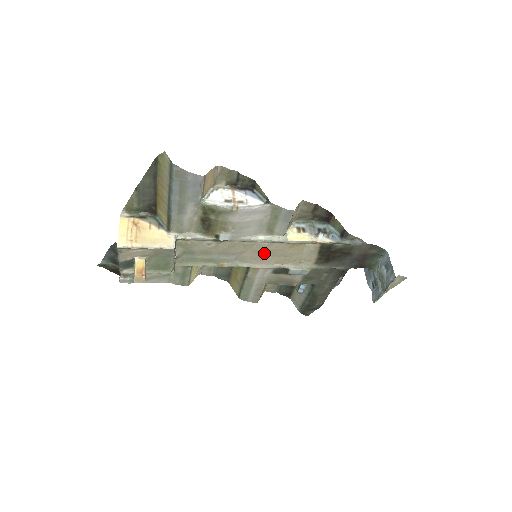
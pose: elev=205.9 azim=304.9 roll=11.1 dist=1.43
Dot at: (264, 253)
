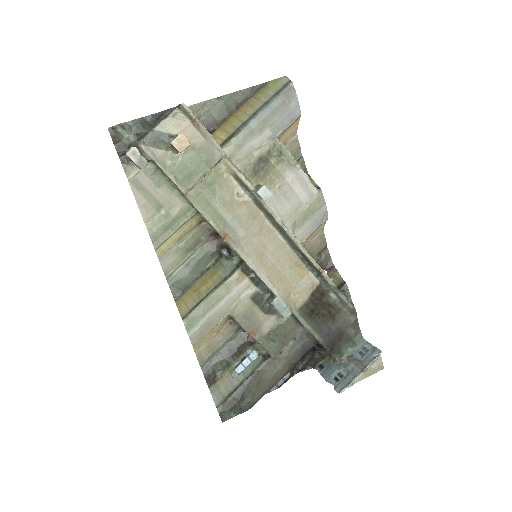
Dot at: (270, 253)
